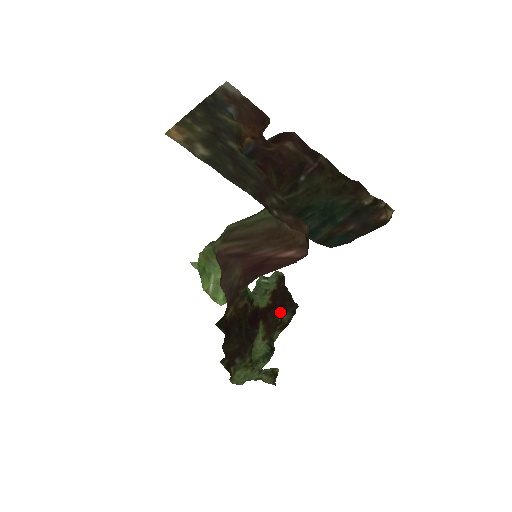
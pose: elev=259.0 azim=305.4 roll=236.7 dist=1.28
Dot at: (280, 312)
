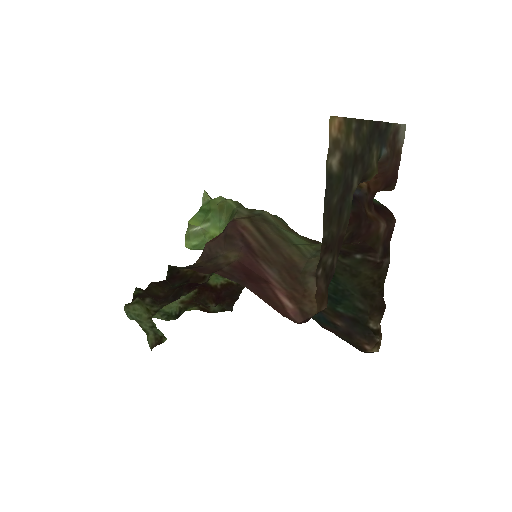
Dot at: (216, 301)
